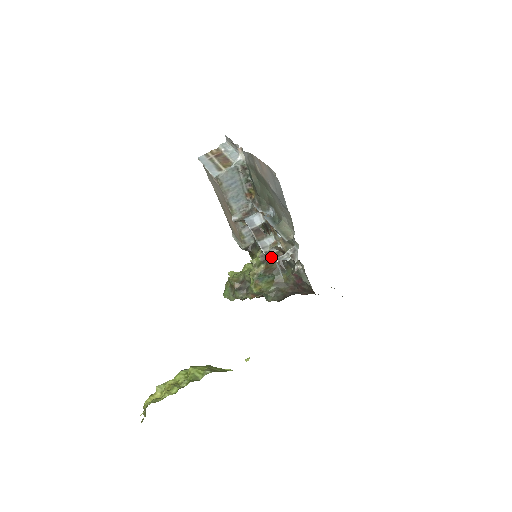
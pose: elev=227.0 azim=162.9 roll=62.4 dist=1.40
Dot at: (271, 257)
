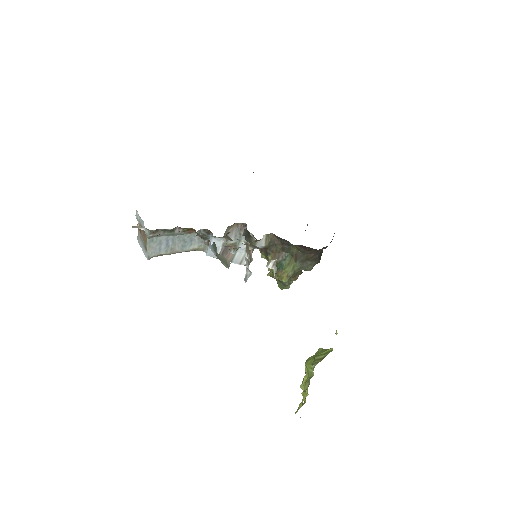
Dot at: (267, 246)
